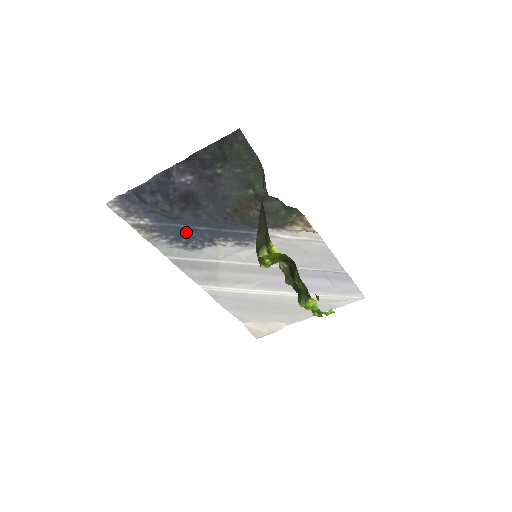
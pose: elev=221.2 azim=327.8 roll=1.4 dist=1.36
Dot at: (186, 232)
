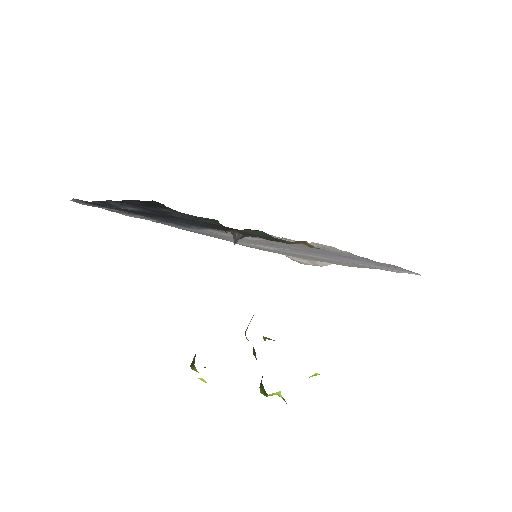
Dot at: occluded
